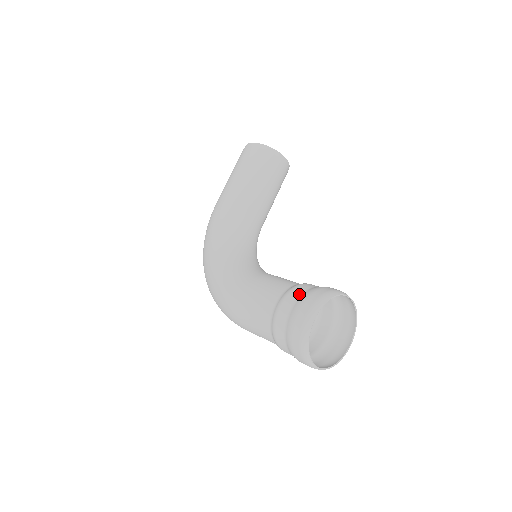
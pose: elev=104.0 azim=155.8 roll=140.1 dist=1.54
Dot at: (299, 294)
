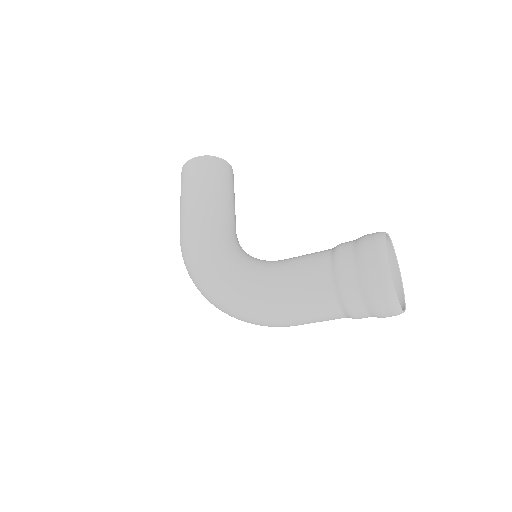
Dot at: (350, 248)
